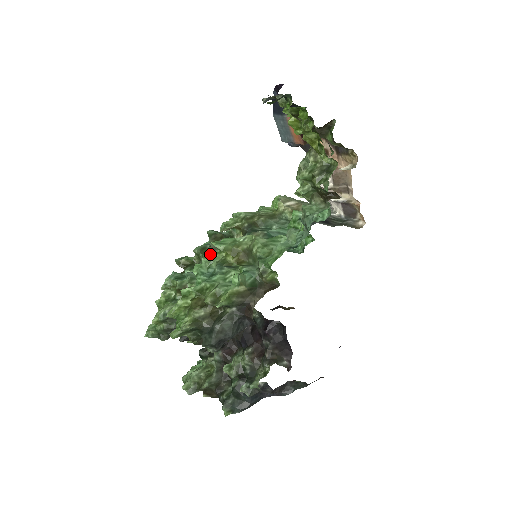
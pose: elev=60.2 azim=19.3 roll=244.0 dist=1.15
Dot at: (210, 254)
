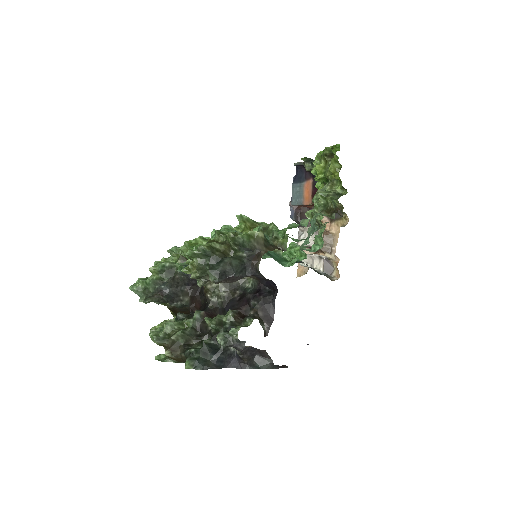
Dot at: occluded
